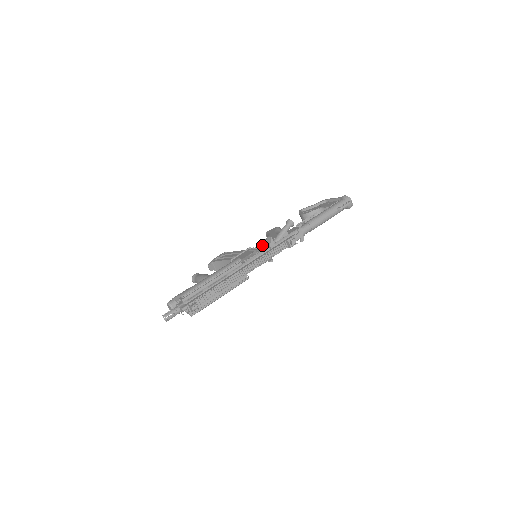
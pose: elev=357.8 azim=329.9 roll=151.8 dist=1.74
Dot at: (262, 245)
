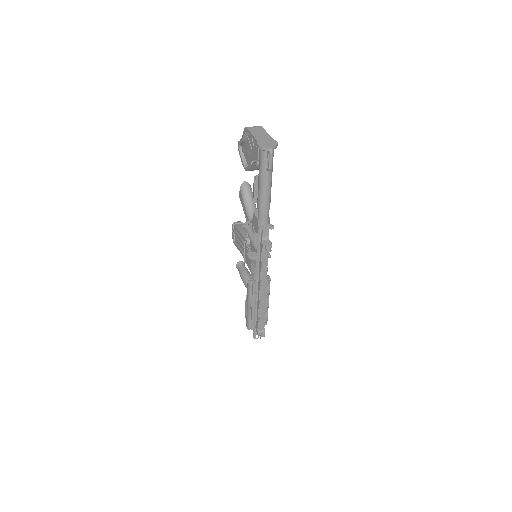
Dot at: (250, 245)
